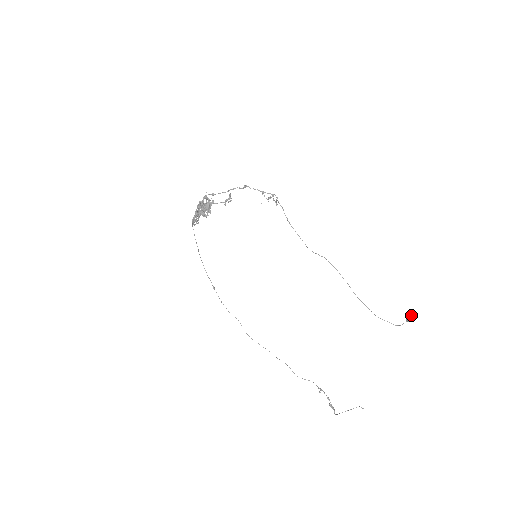
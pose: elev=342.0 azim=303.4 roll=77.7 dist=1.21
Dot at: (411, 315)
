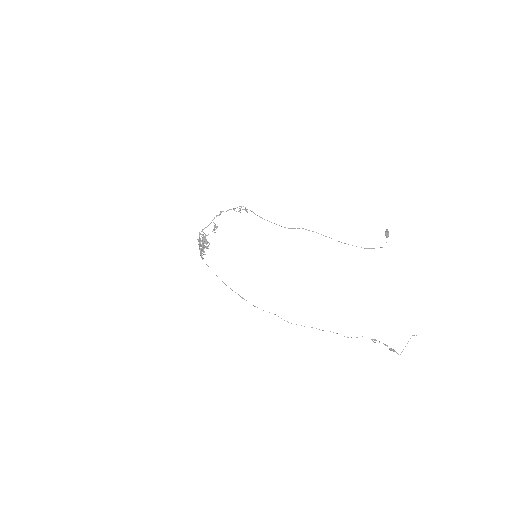
Dot at: (386, 231)
